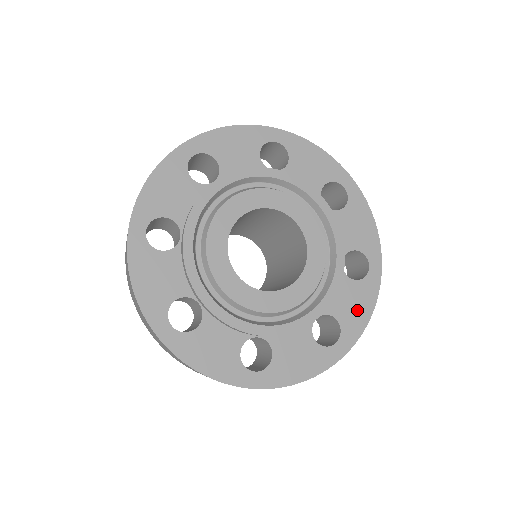
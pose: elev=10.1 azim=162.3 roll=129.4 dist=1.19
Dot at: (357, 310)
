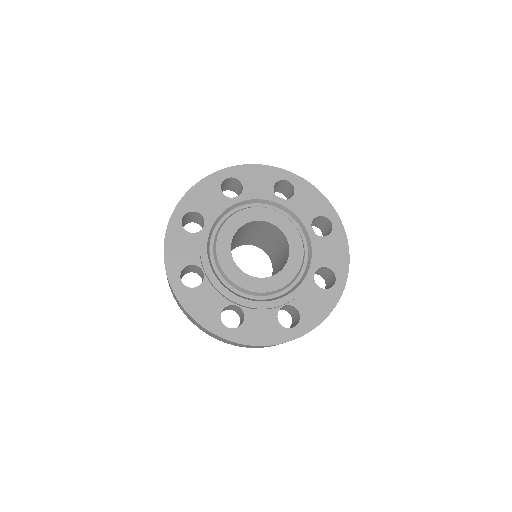
Dot at: (317, 309)
